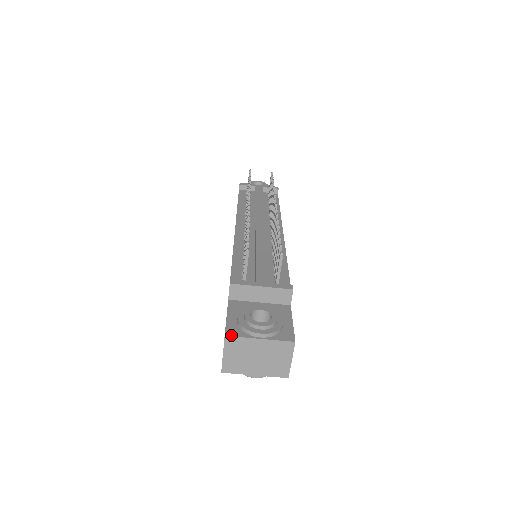
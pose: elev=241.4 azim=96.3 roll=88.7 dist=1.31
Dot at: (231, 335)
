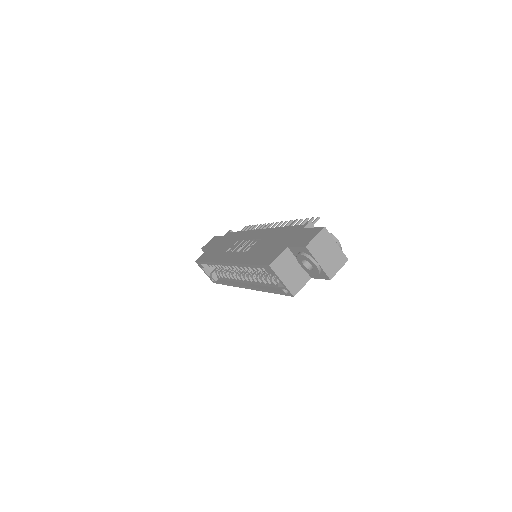
Dot at: occluded
